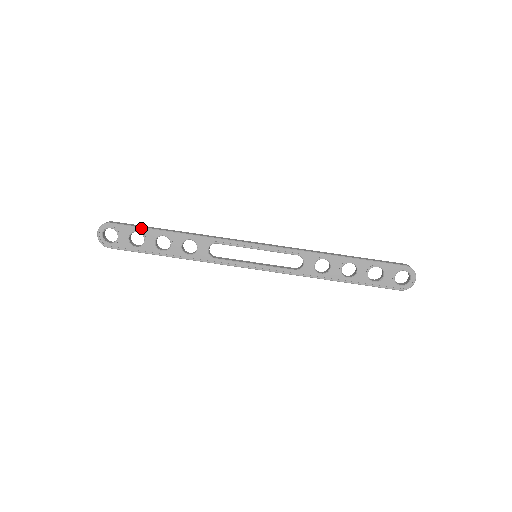
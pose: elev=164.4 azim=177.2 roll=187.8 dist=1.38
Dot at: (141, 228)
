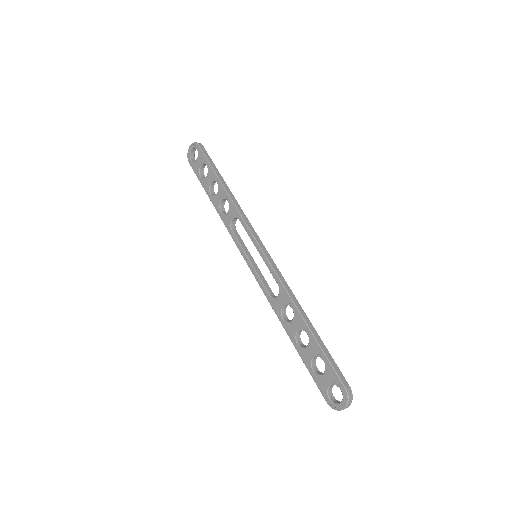
Dot at: (210, 165)
